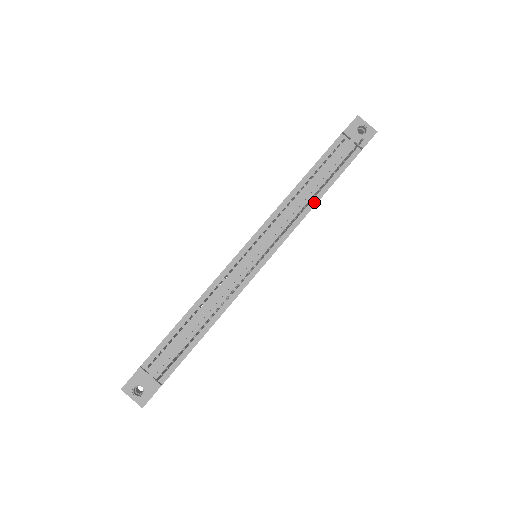
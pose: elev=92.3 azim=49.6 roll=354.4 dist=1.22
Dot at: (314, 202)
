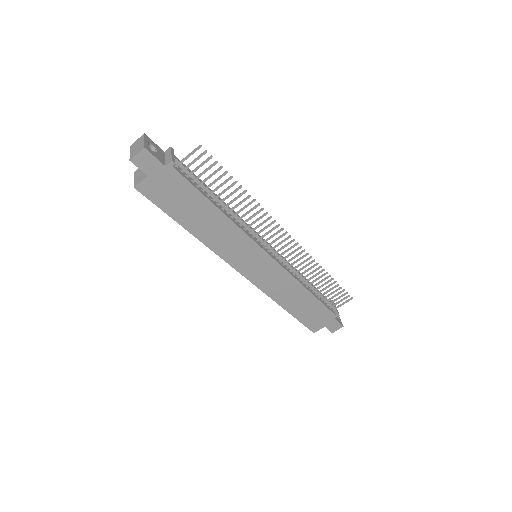
Dot at: (306, 287)
